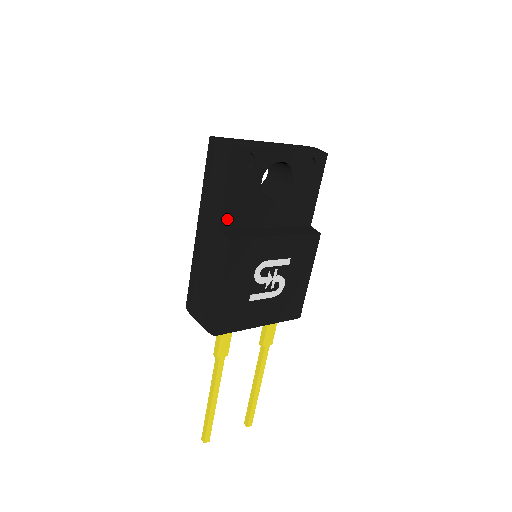
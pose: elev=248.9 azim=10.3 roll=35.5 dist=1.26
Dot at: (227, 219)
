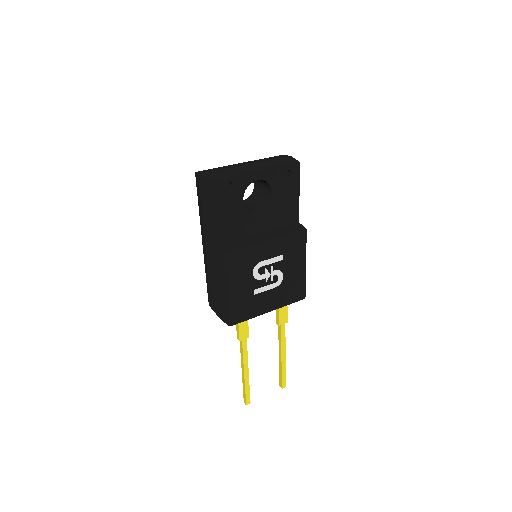
Dot at: (221, 236)
